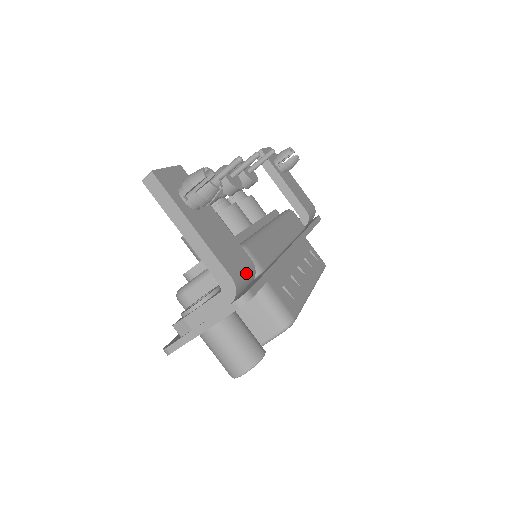
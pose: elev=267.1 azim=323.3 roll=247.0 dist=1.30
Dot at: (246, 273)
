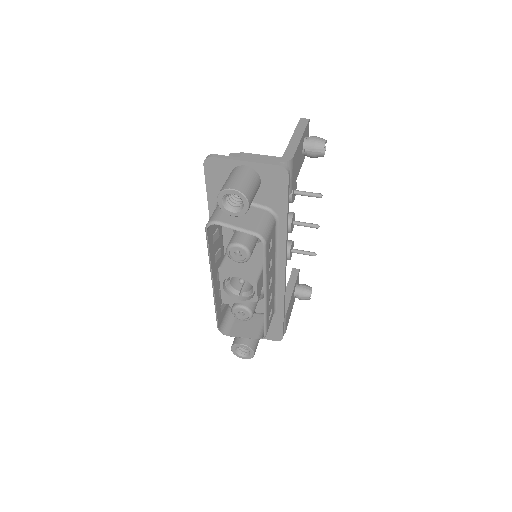
Dot at: (291, 179)
